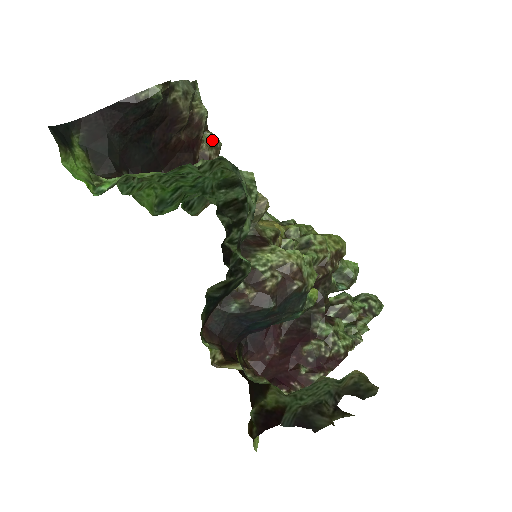
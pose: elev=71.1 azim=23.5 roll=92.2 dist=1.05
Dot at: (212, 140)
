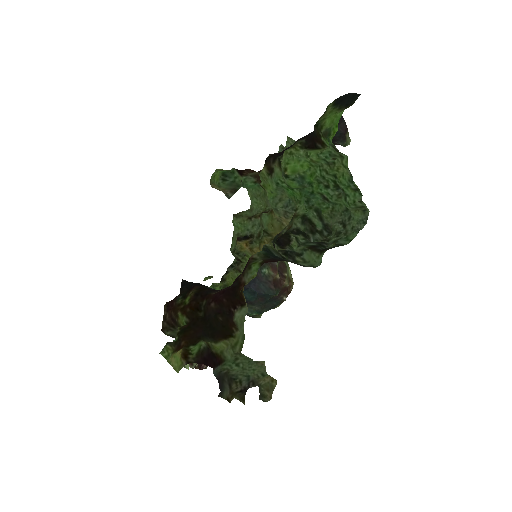
Dot at: occluded
